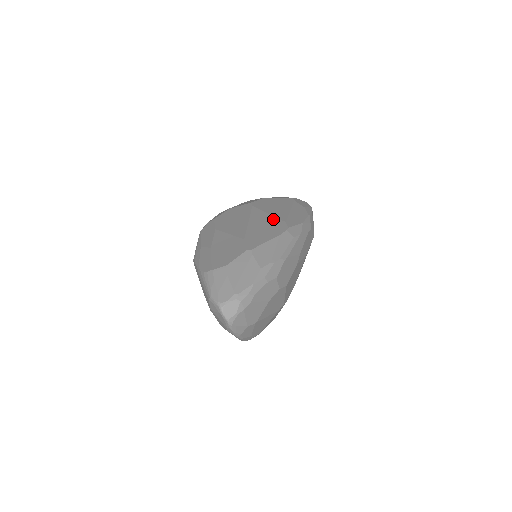
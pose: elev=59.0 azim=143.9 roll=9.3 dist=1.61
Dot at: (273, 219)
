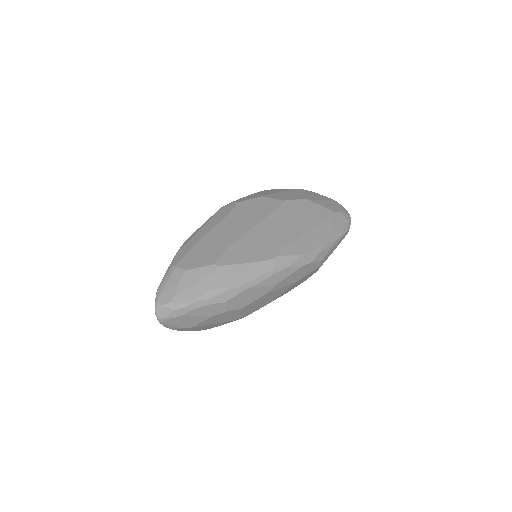
Dot at: (277, 236)
